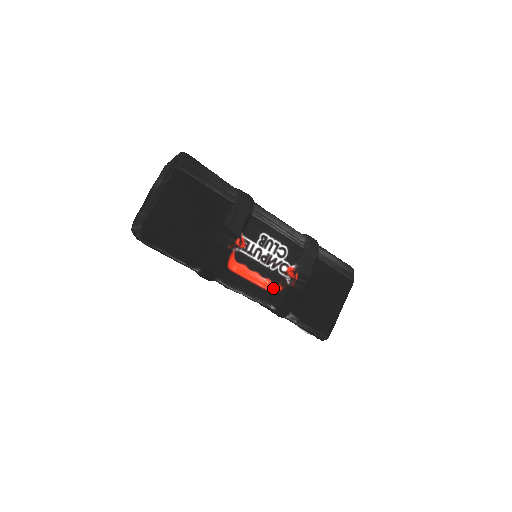
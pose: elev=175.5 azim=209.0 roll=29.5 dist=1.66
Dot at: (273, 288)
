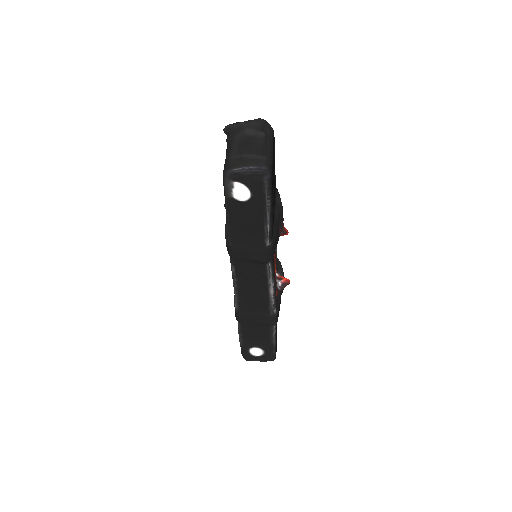
Dot at: occluded
